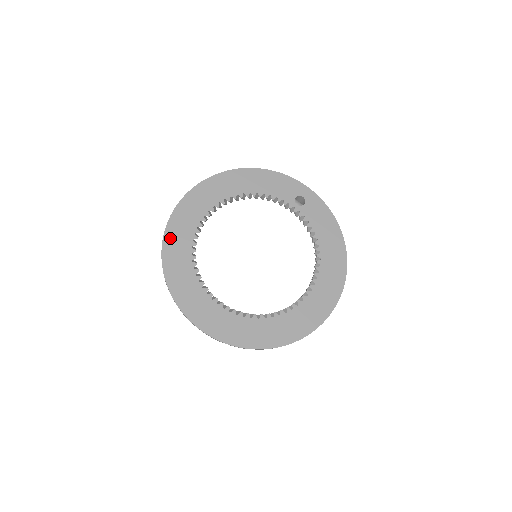
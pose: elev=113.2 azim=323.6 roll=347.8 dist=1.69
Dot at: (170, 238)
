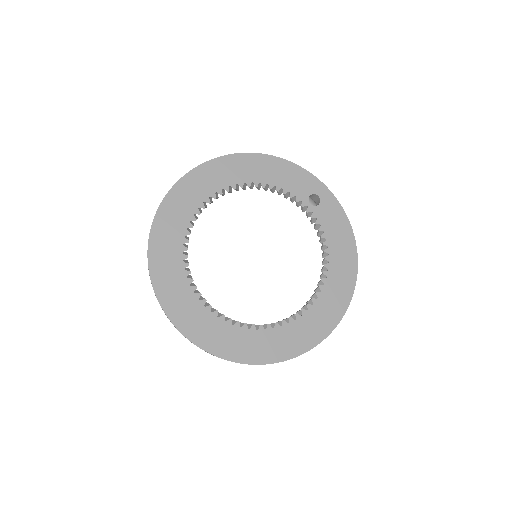
Dot at: (161, 222)
